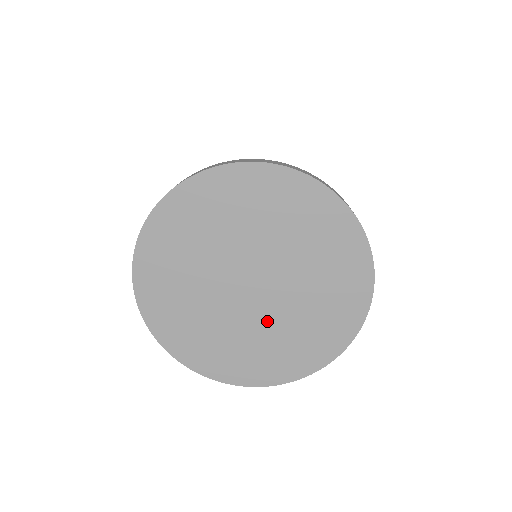
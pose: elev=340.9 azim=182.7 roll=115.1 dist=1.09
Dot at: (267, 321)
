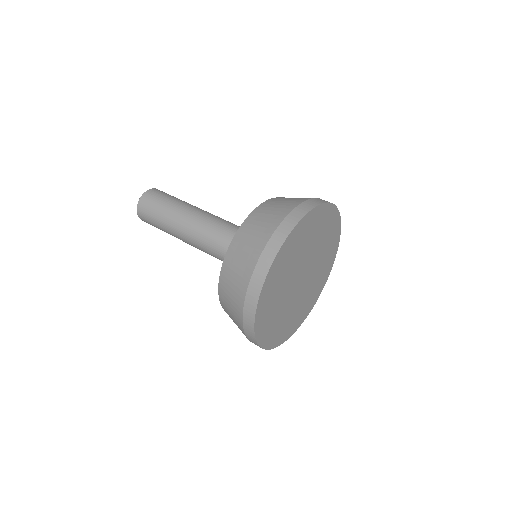
Dot at: (291, 304)
